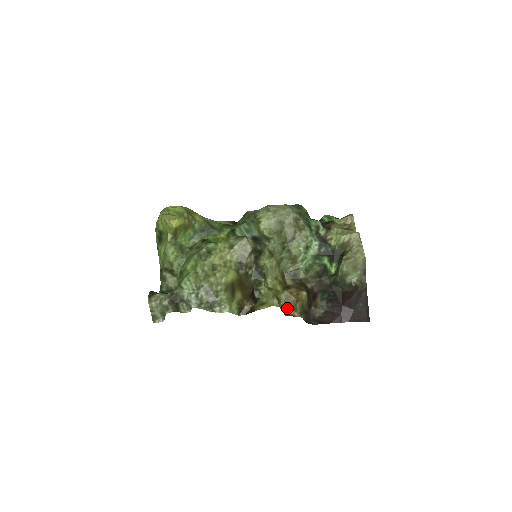
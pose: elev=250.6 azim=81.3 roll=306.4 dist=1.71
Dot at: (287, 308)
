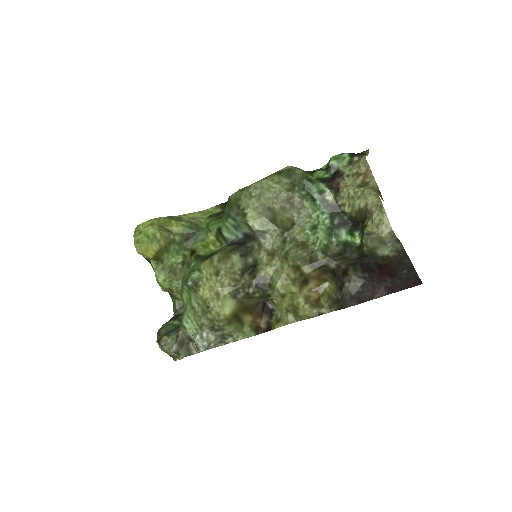
Dot at: (311, 309)
